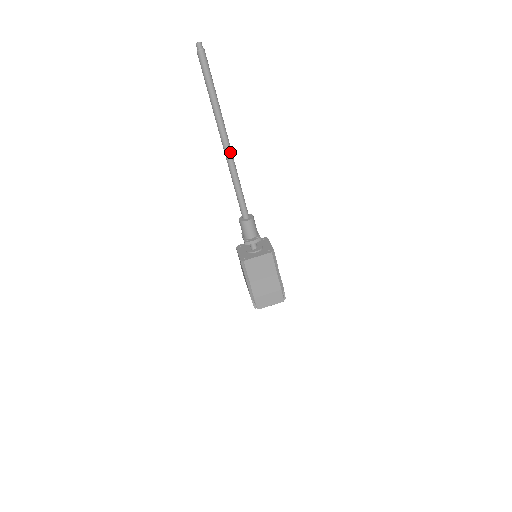
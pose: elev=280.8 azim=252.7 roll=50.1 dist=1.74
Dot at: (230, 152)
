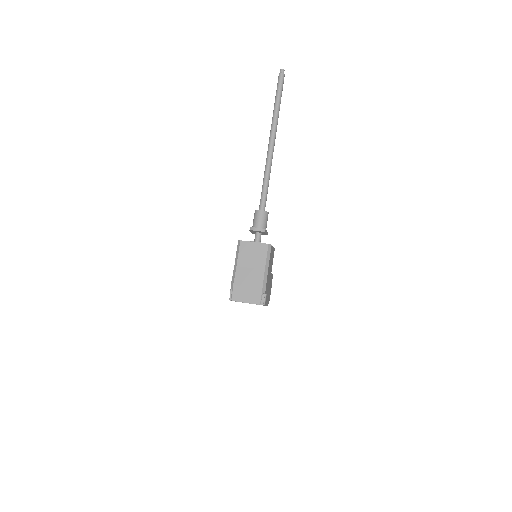
Dot at: (272, 149)
